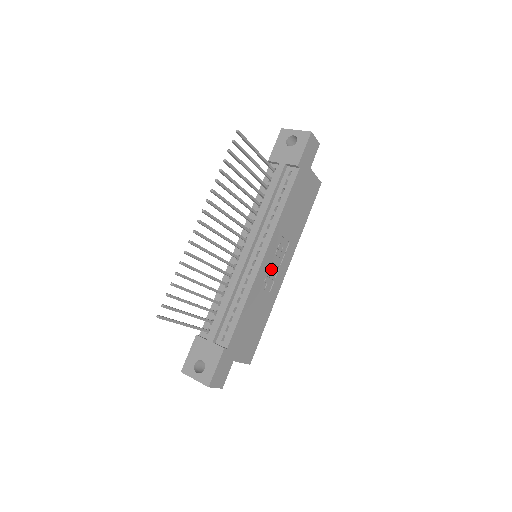
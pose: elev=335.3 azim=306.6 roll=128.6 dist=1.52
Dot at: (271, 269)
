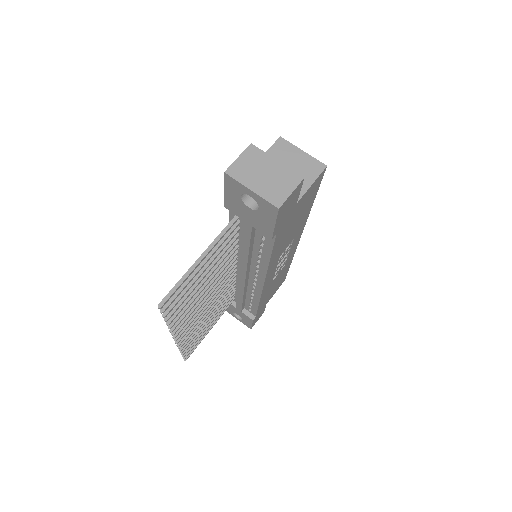
Dot at: occluded
